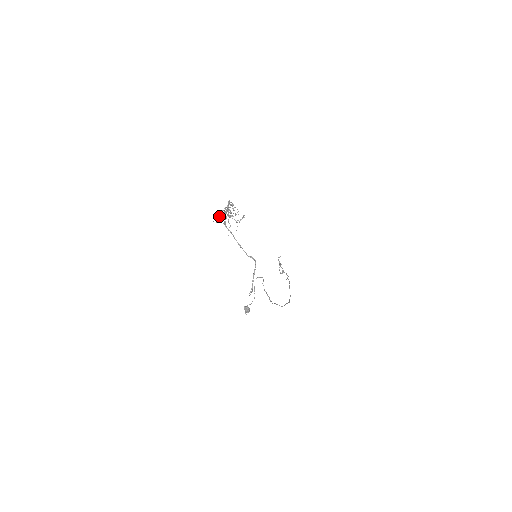
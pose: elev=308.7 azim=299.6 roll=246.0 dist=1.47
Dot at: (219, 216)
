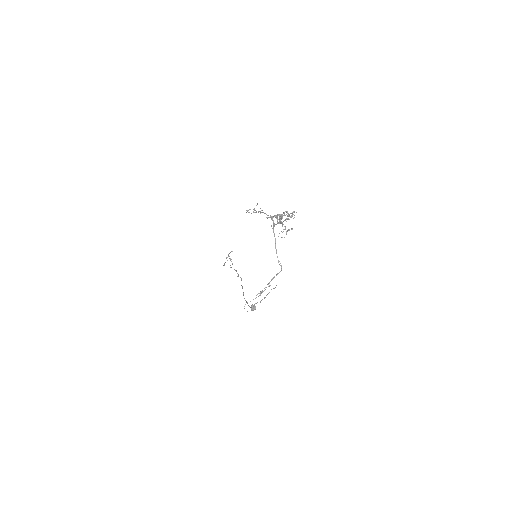
Dot at: occluded
